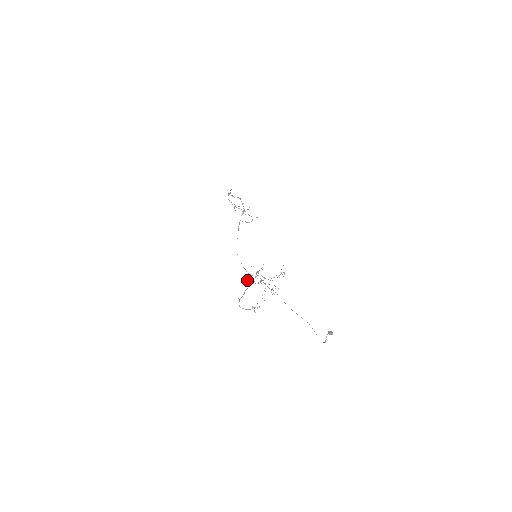
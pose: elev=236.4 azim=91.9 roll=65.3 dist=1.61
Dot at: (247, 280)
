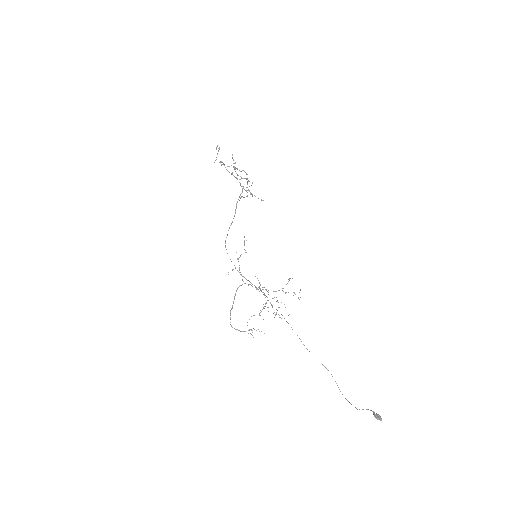
Dot at: occluded
